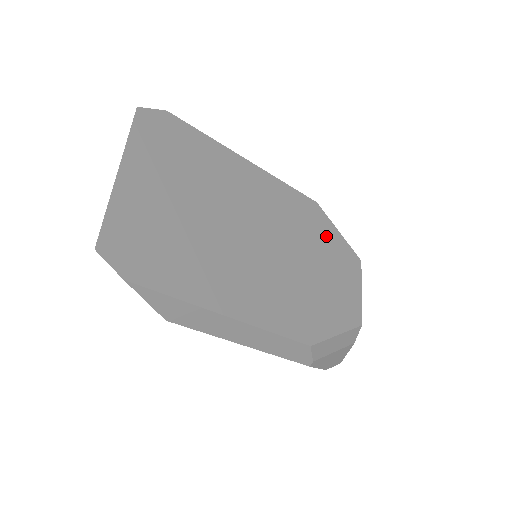
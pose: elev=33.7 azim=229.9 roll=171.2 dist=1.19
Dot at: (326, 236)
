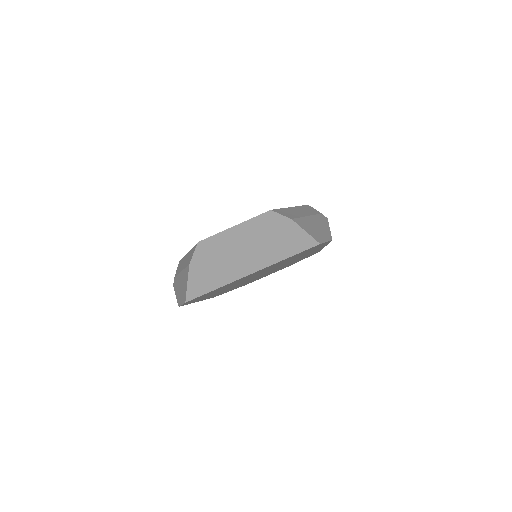
Dot at: occluded
